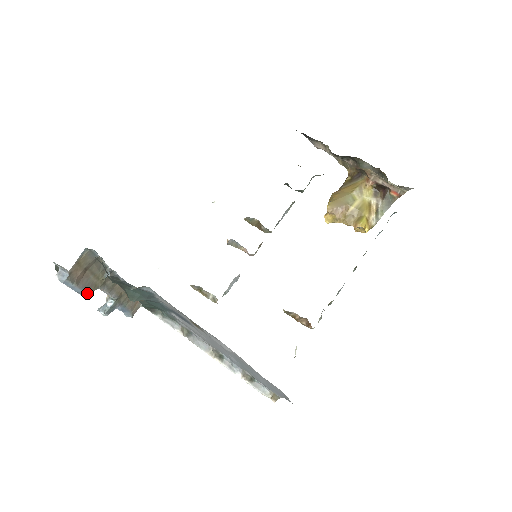
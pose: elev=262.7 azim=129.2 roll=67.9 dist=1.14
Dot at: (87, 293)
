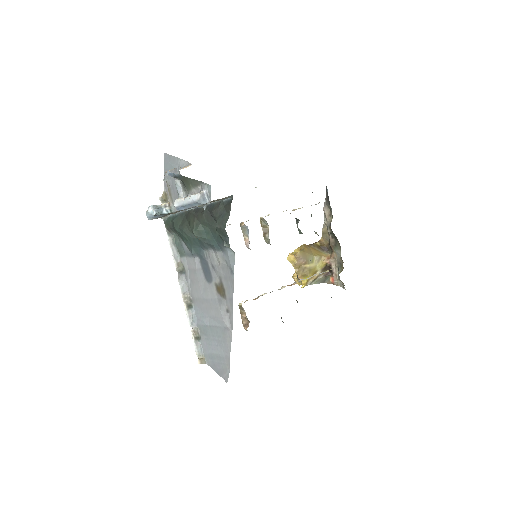
Dot at: (185, 209)
